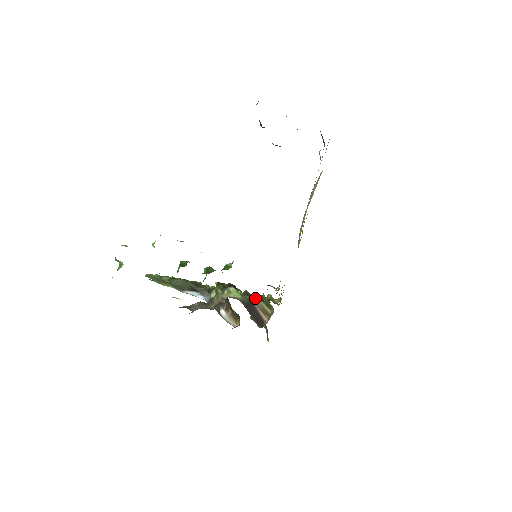
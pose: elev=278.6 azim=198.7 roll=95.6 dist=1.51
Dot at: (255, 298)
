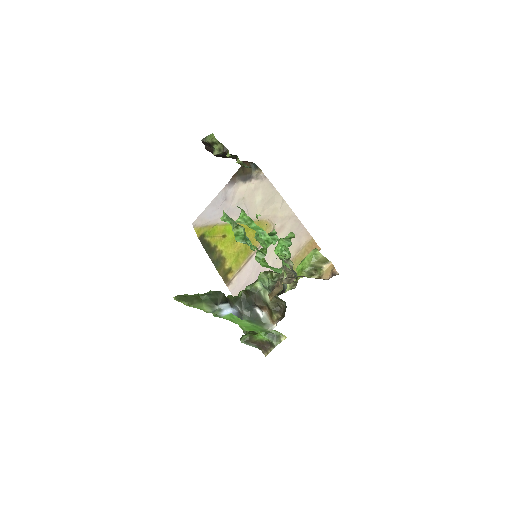
Dot at: occluded
